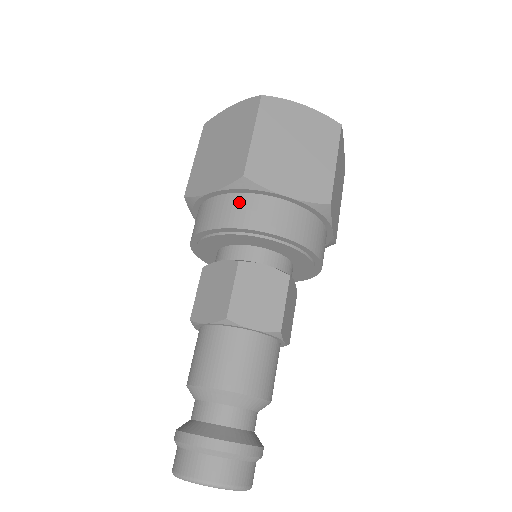
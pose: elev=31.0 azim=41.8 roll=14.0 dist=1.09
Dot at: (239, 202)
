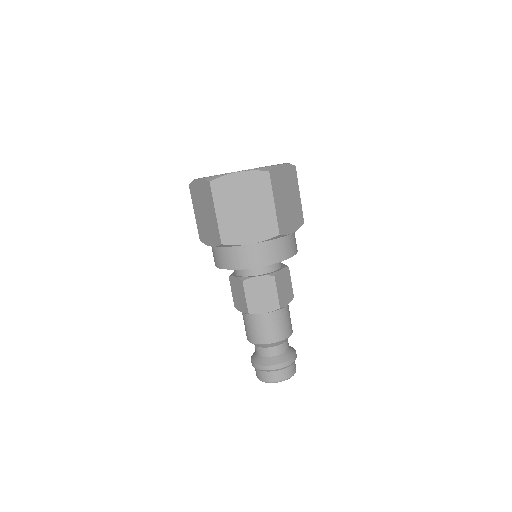
Dot at: (227, 253)
